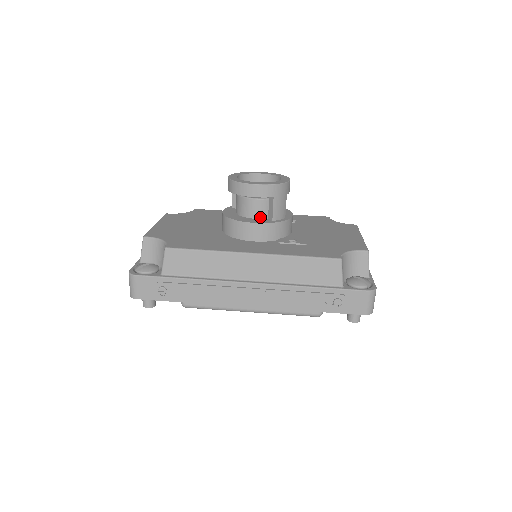
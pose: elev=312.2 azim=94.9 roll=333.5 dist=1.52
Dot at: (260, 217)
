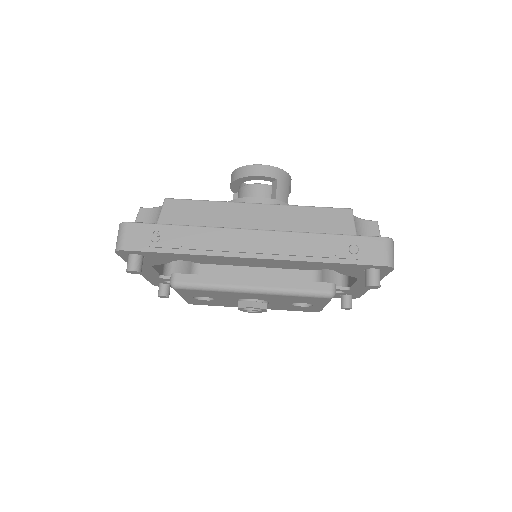
Dot at: occluded
